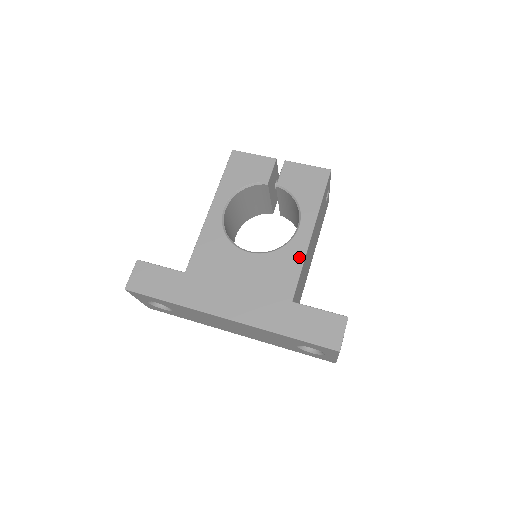
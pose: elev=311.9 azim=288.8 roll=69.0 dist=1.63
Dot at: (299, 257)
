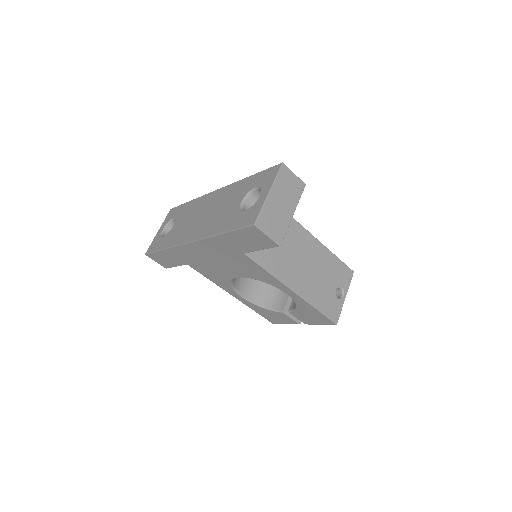
Dot at: occluded
